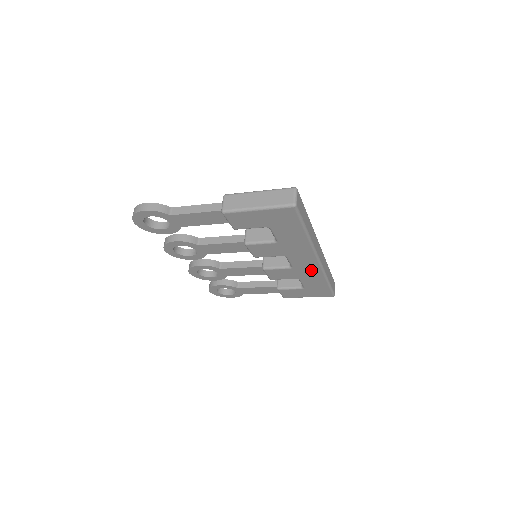
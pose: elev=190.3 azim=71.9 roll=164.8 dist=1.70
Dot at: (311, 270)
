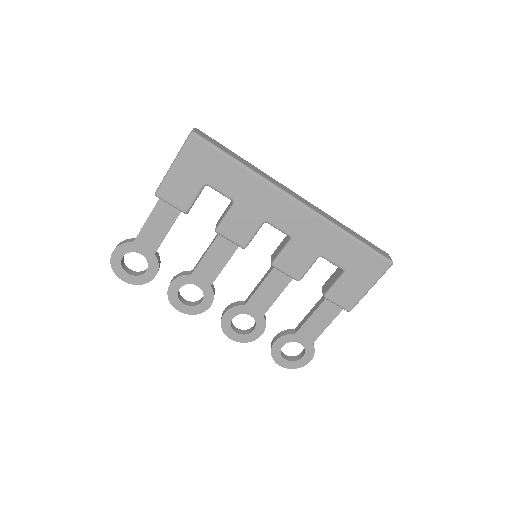
Dot at: (312, 227)
